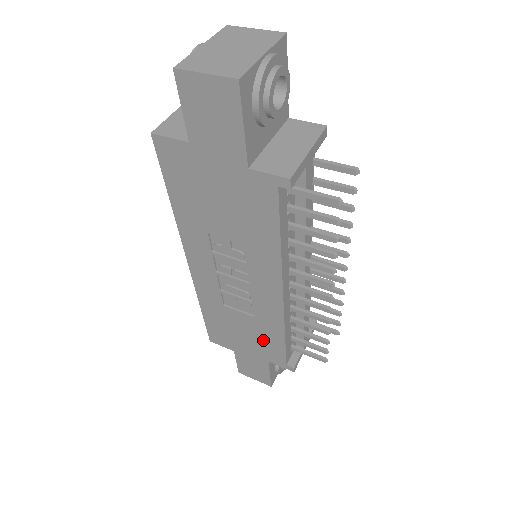
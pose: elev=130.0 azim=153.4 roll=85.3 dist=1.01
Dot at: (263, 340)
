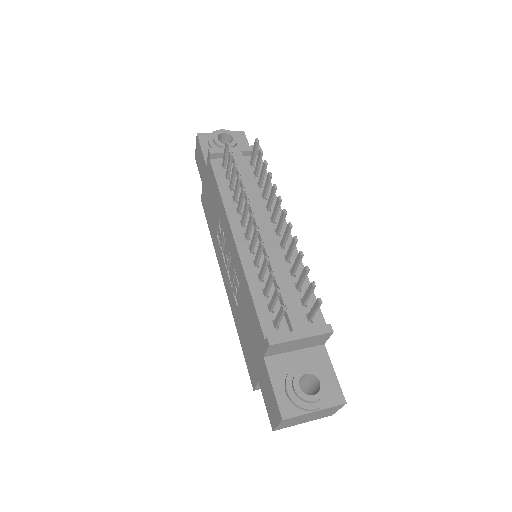
Dot at: (252, 321)
